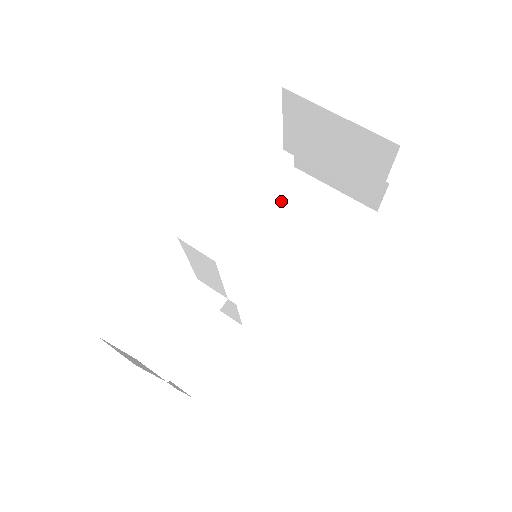
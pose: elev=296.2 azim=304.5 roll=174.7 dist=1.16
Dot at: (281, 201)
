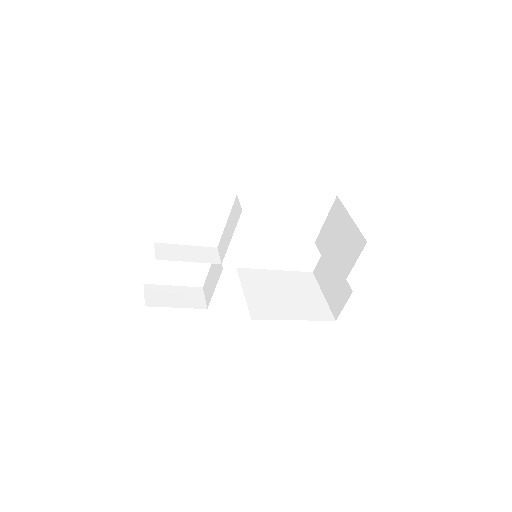
Dot at: (291, 275)
